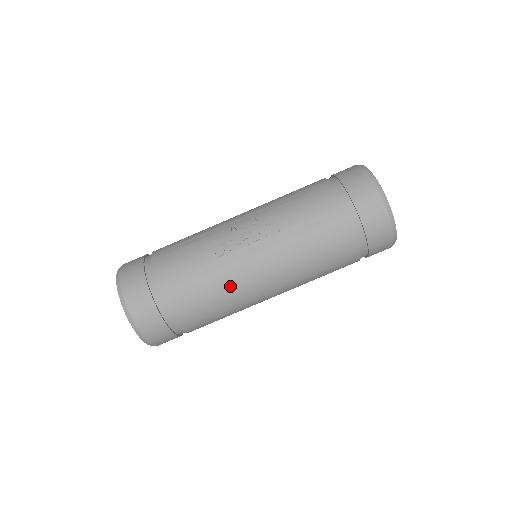
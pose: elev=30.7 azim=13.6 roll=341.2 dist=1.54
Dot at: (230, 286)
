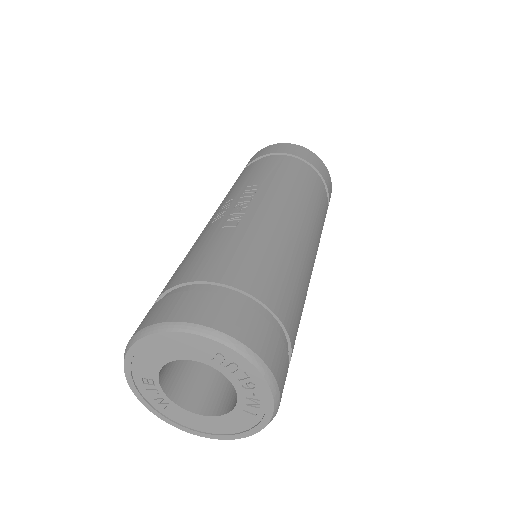
Dot at: (277, 239)
